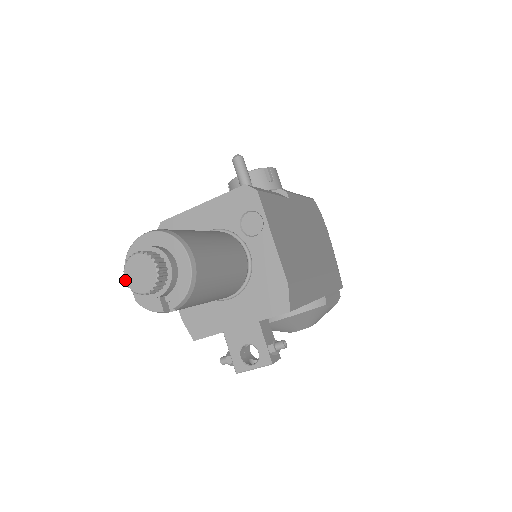
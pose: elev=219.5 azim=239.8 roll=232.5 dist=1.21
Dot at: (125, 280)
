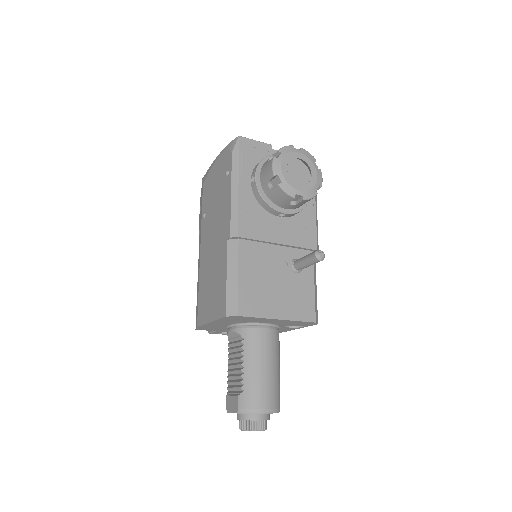
Dot at: occluded
